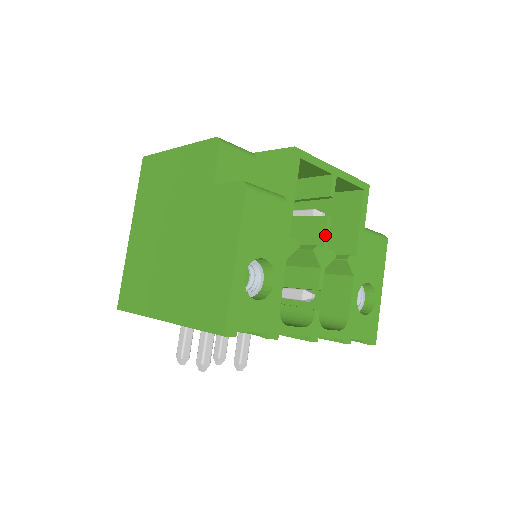
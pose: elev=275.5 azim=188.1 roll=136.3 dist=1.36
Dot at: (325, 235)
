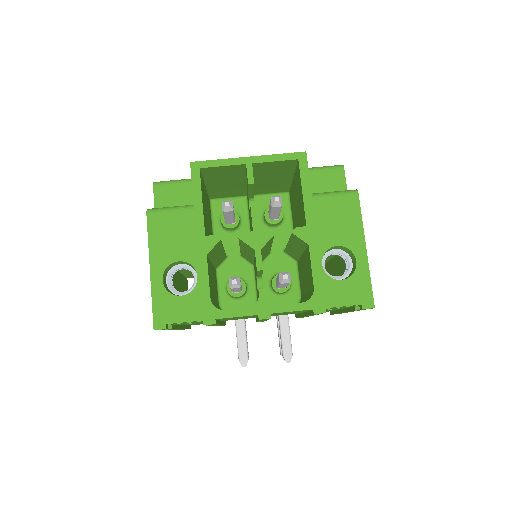
Dot at: (252, 220)
